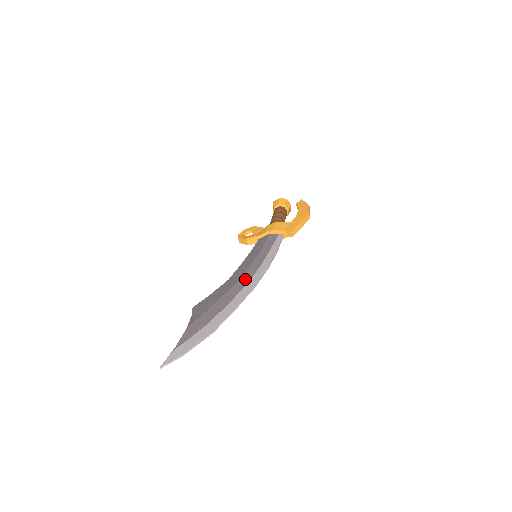
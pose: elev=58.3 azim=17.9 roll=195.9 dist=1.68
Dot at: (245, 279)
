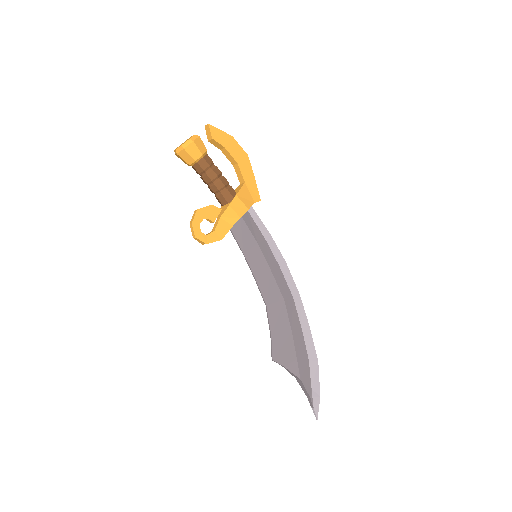
Dot at: (287, 294)
